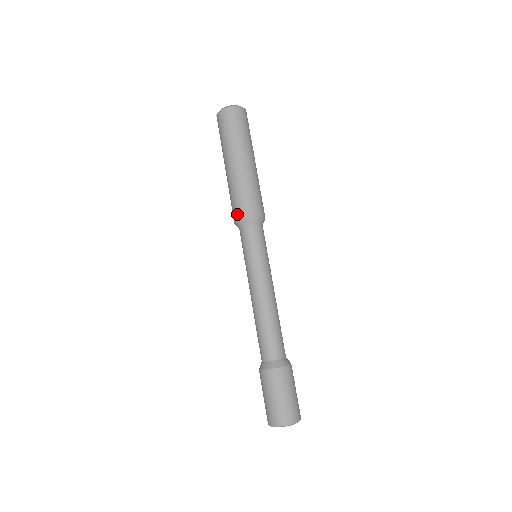
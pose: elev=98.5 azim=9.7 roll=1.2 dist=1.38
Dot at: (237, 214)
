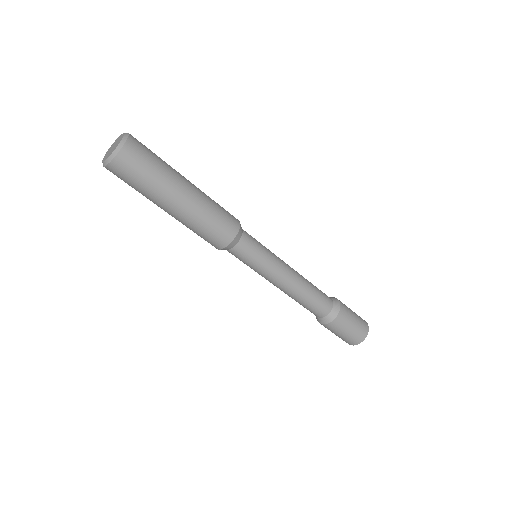
Dot at: occluded
